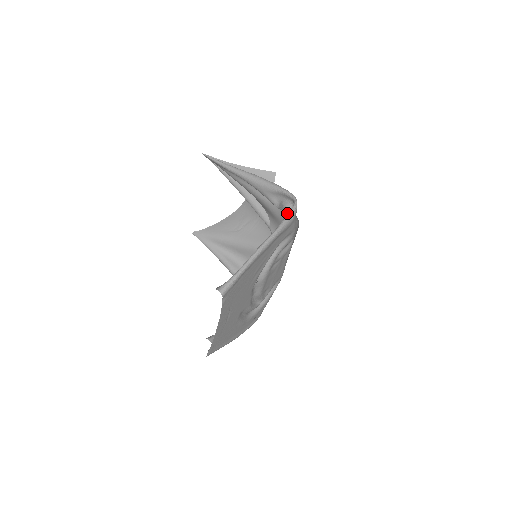
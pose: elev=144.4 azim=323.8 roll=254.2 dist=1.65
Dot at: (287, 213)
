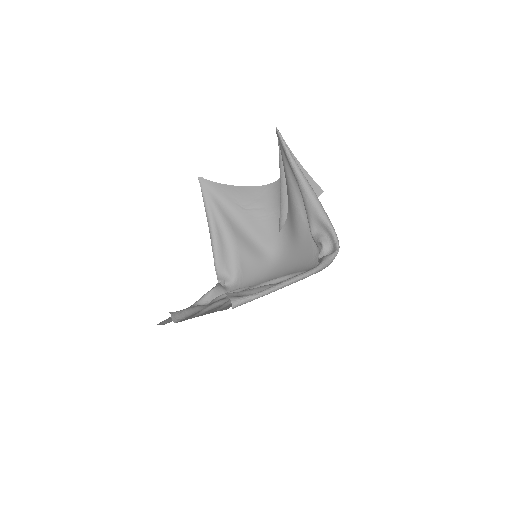
Dot at: (327, 258)
